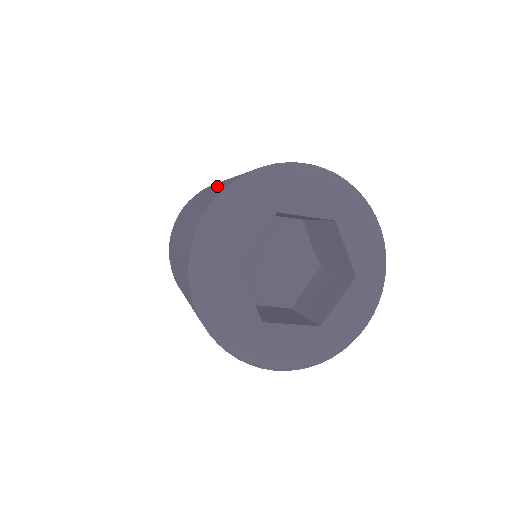
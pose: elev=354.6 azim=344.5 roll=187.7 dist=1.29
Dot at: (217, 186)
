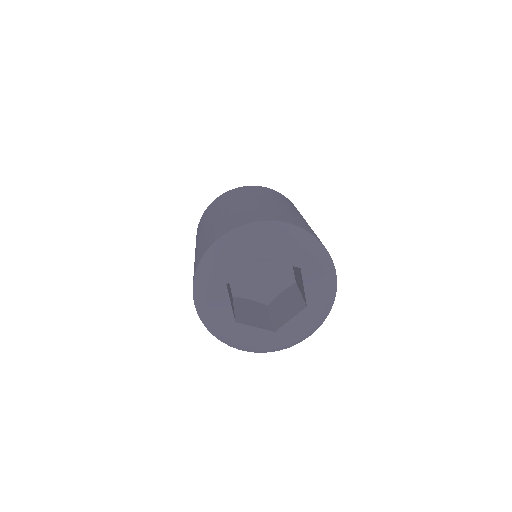
Dot at: (232, 211)
